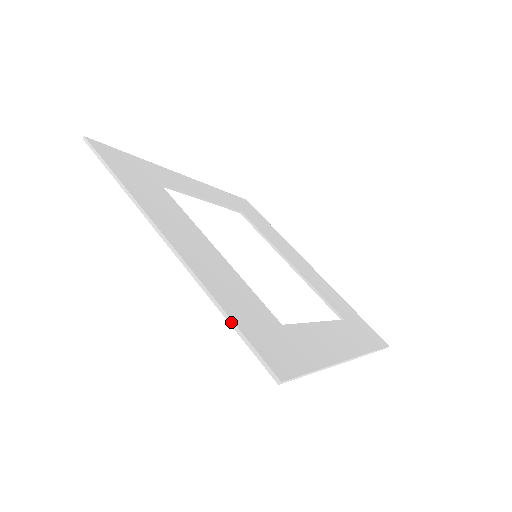
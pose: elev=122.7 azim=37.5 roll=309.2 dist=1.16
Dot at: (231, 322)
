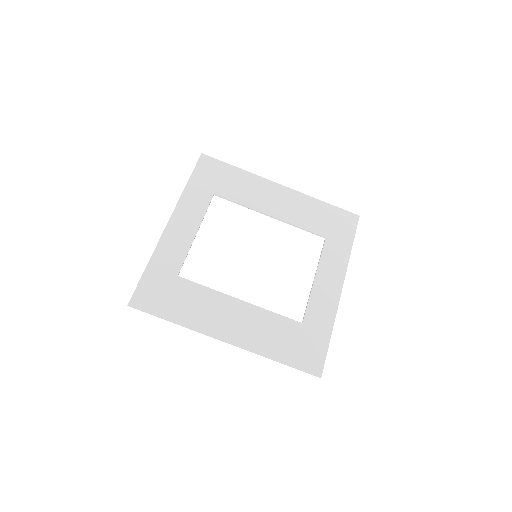
Dot at: occluded
